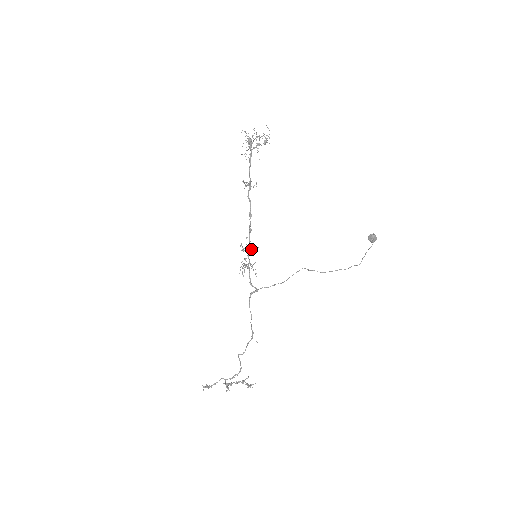
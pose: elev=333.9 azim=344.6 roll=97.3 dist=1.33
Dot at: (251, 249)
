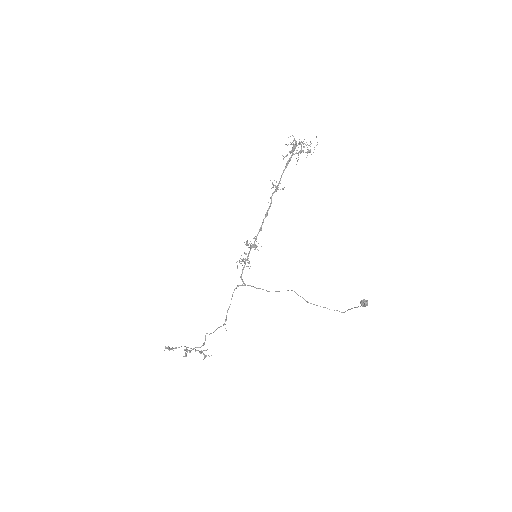
Dot at: (254, 247)
